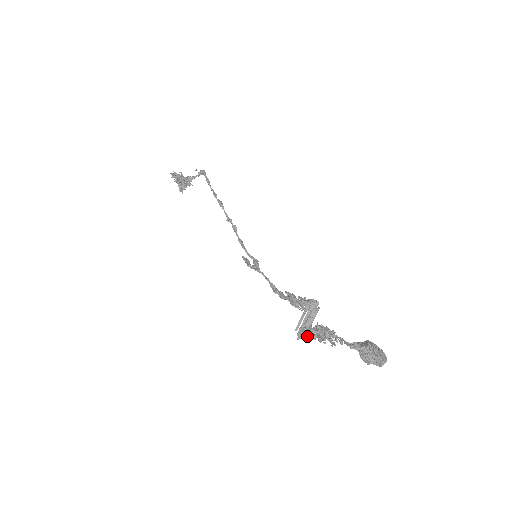
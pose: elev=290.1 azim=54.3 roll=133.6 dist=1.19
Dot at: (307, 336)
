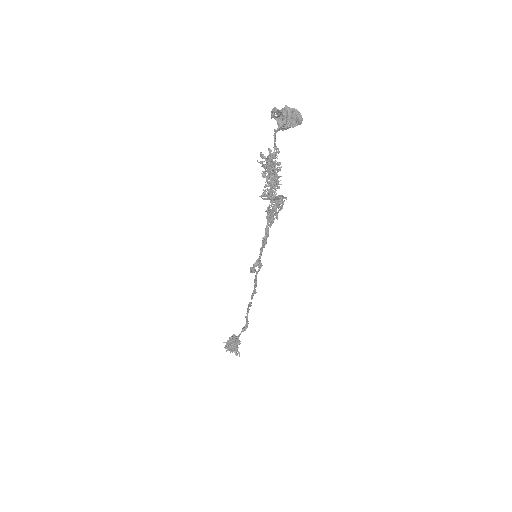
Dot at: (265, 185)
